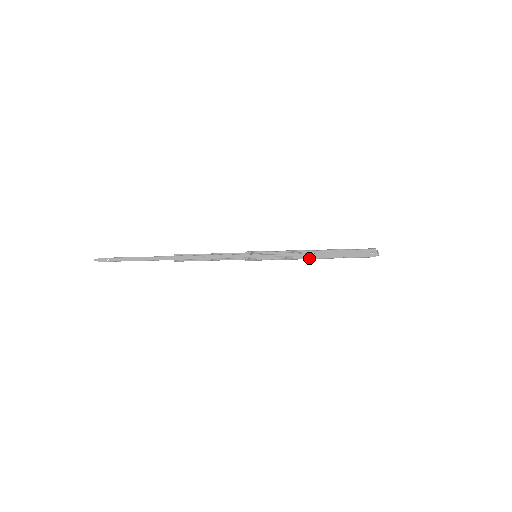
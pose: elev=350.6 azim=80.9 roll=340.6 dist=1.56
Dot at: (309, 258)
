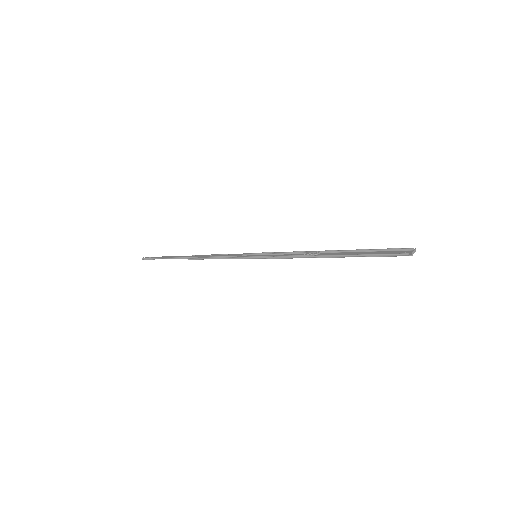
Dot at: (309, 255)
